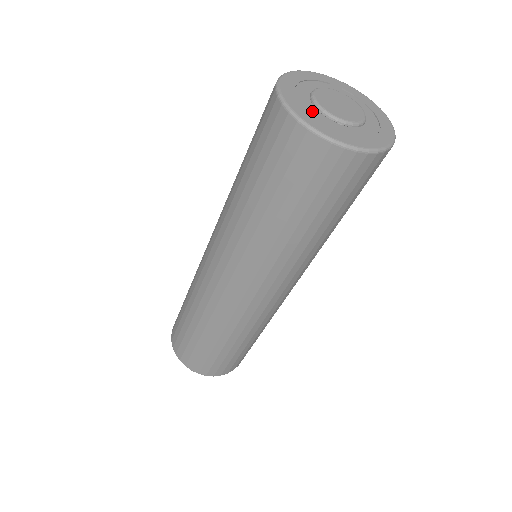
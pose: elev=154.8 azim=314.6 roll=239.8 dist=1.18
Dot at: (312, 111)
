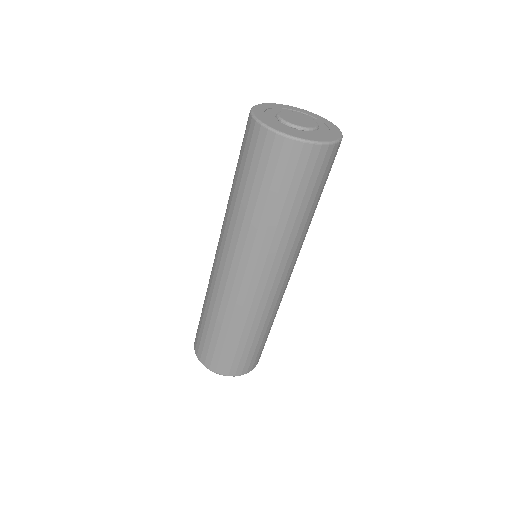
Dot at: (278, 123)
